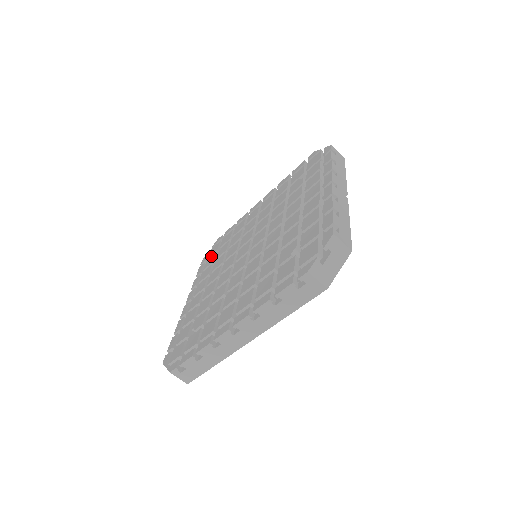
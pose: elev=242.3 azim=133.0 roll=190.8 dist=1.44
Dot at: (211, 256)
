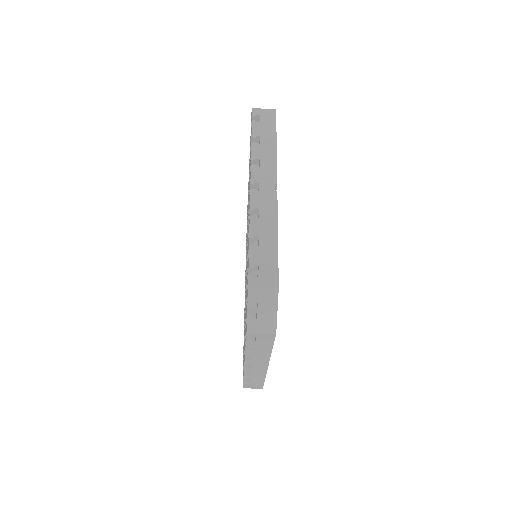
Dot at: (246, 239)
